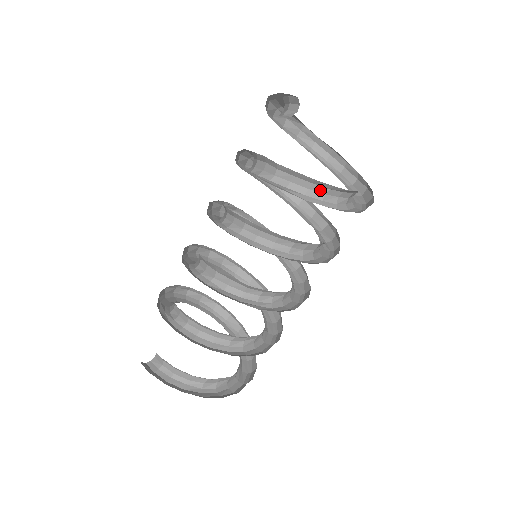
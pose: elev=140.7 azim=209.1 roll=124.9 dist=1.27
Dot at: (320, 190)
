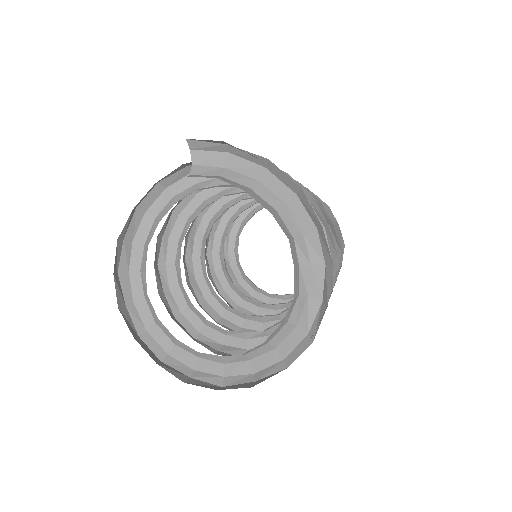
Dot at: occluded
